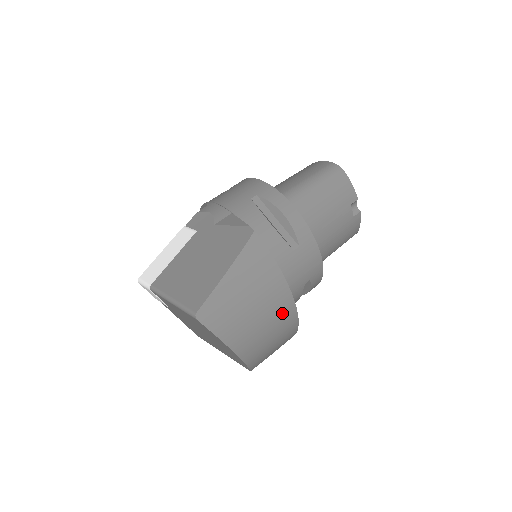
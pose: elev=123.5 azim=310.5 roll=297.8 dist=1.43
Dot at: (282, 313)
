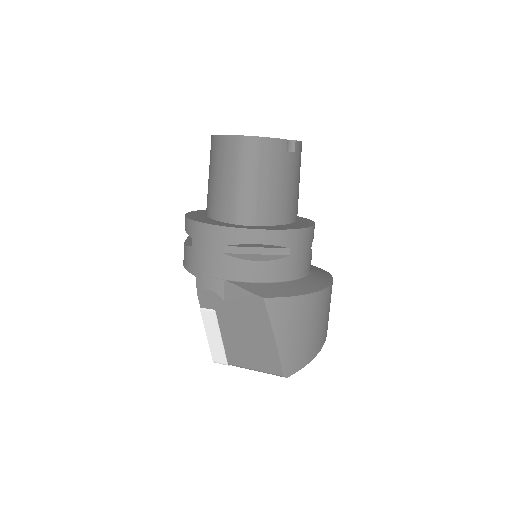
Dot at: (323, 303)
